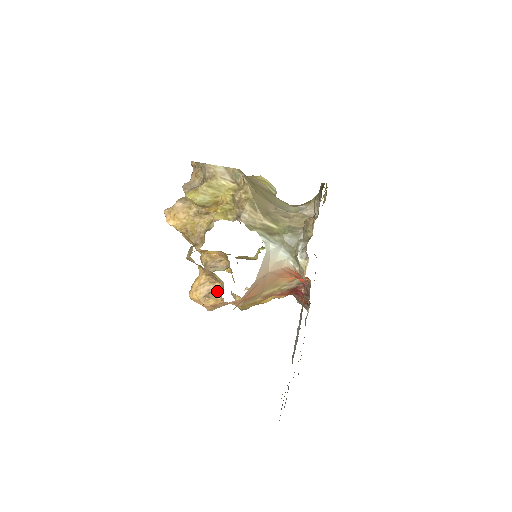
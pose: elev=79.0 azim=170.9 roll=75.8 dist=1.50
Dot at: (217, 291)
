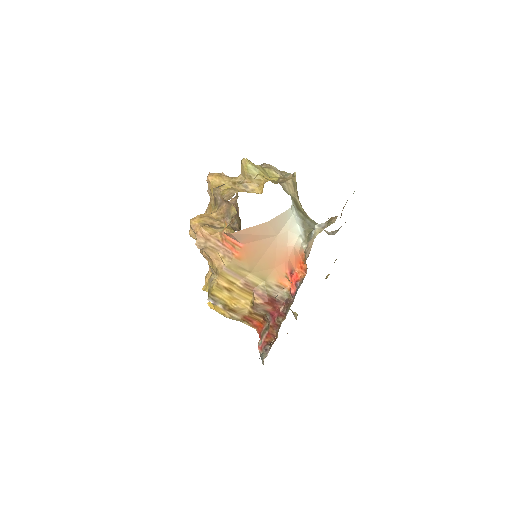
Dot at: (219, 228)
